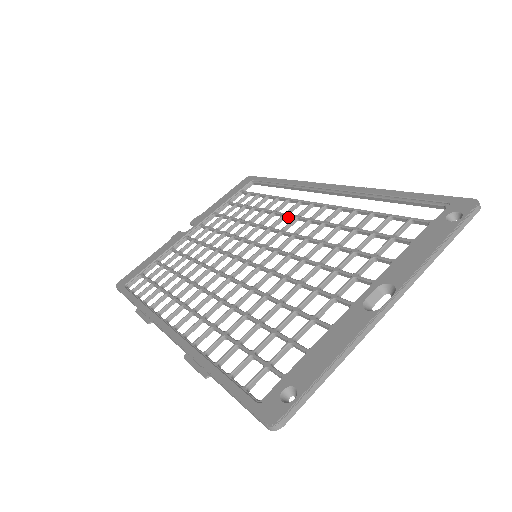
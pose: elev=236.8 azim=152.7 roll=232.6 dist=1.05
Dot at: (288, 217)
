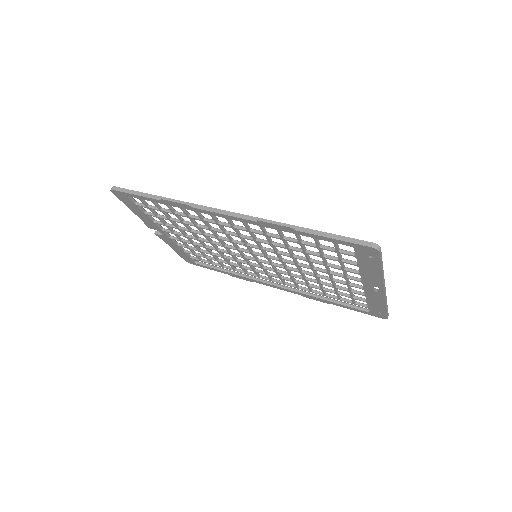
Dot at: (258, 271)
